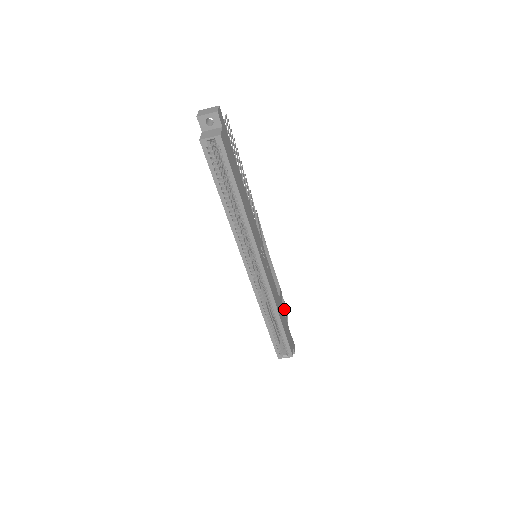
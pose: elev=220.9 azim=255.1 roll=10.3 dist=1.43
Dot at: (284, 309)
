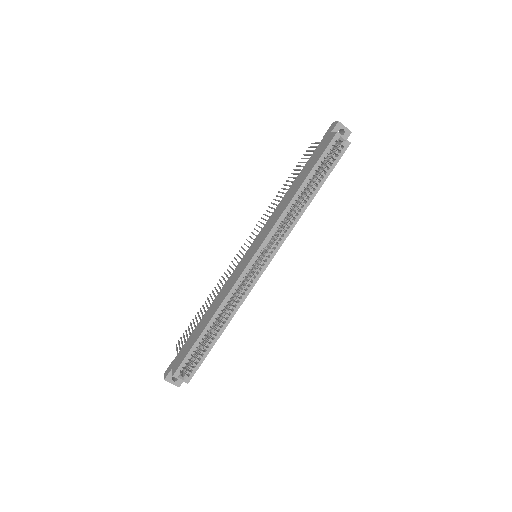
Dot at: occluded
